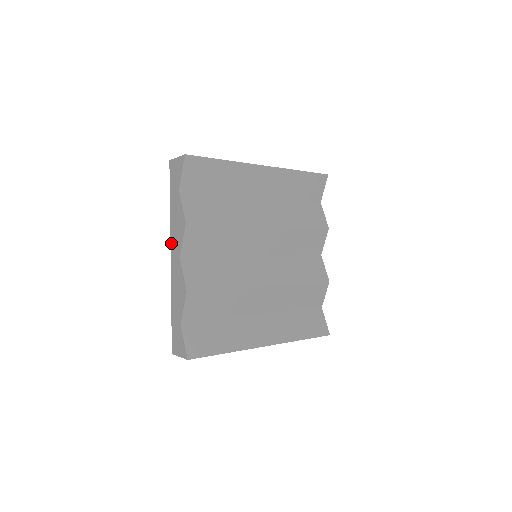
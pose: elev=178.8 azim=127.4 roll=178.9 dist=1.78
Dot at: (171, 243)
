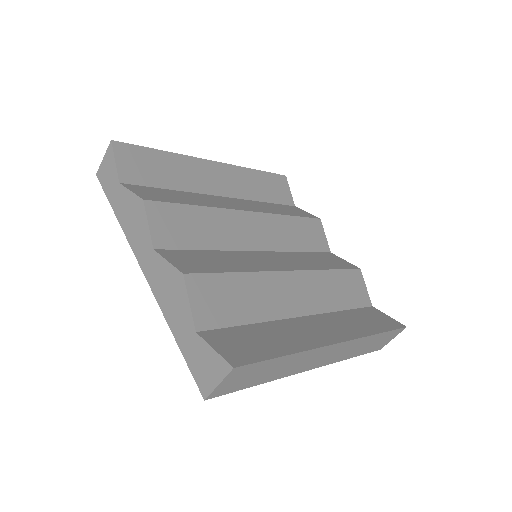
Dot at: (134, 252)
